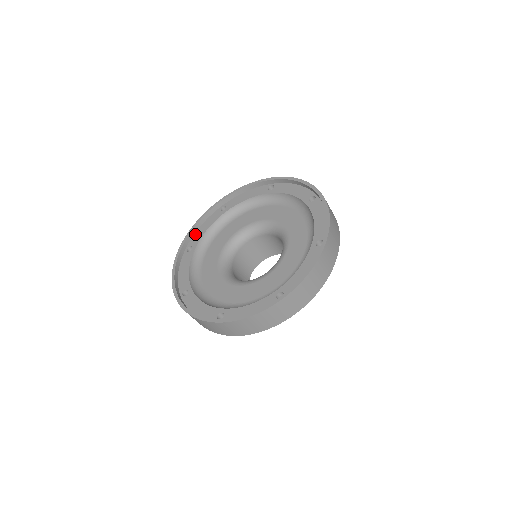
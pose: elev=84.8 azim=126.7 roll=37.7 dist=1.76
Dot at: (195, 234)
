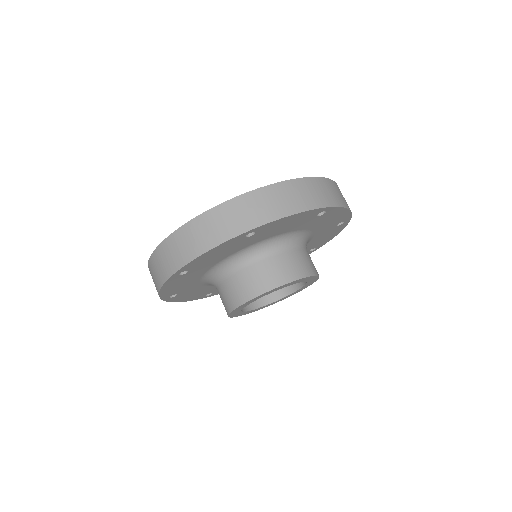
Dot at: occluded
